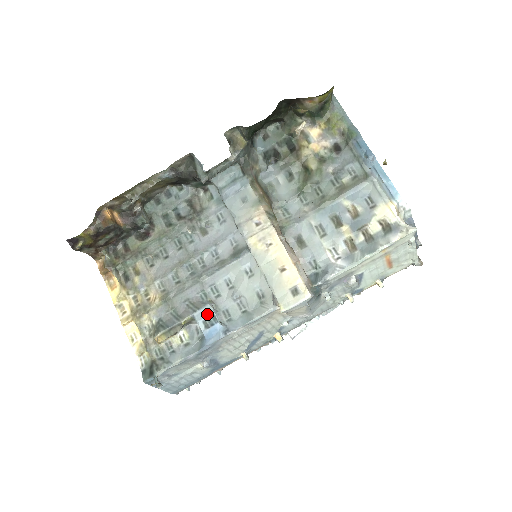
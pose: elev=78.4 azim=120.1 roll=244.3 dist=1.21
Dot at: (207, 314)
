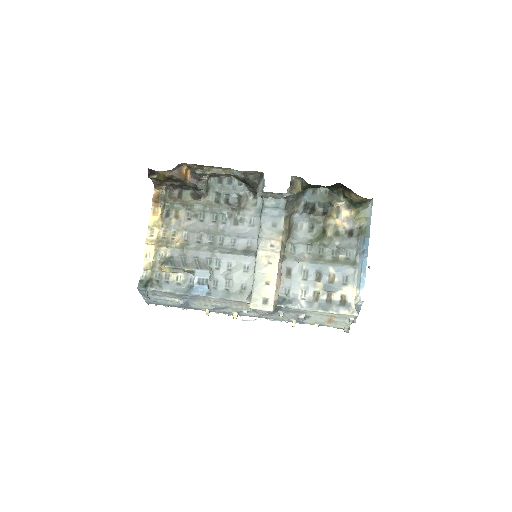
Dot at: (204, 276)
